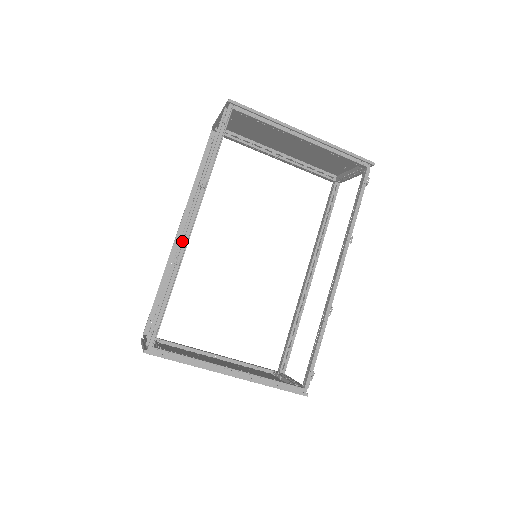
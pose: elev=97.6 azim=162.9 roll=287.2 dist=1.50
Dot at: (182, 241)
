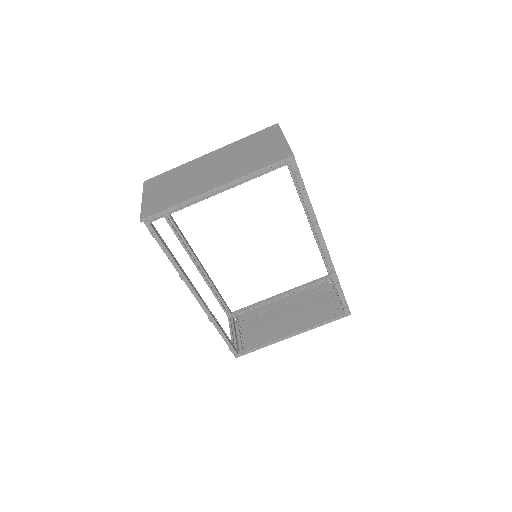
Dot at: (202, 306)
